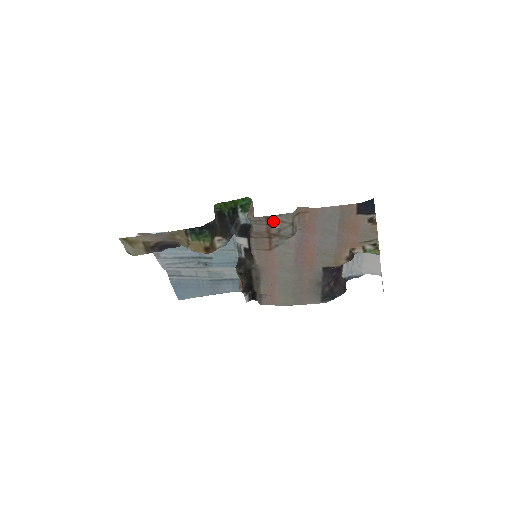
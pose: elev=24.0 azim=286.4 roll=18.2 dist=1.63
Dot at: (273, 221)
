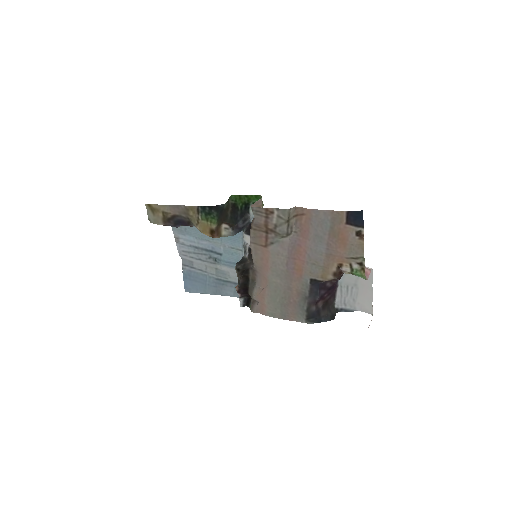
Dot at: (271, 215)
